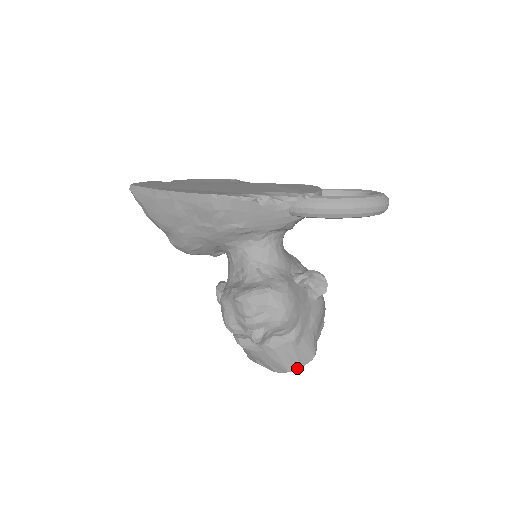
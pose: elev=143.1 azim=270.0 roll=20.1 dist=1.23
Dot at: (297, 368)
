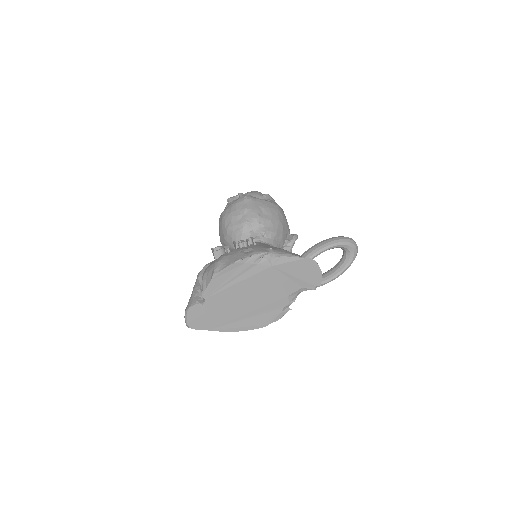
Dot at: occluded
